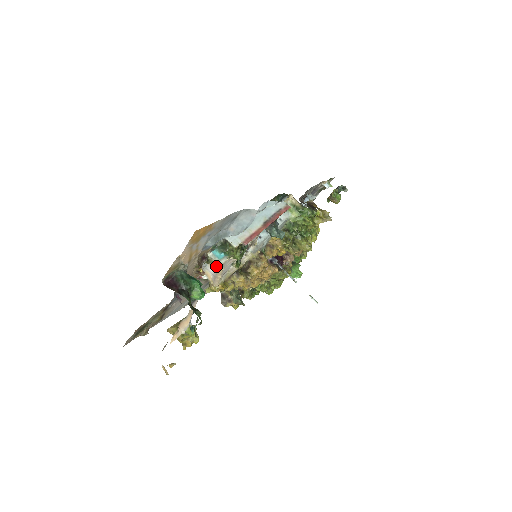
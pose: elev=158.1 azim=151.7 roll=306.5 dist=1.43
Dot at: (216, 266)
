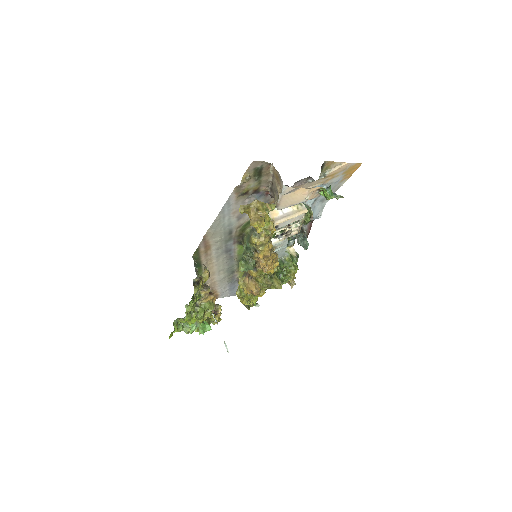
Dot at: (301, 208)
